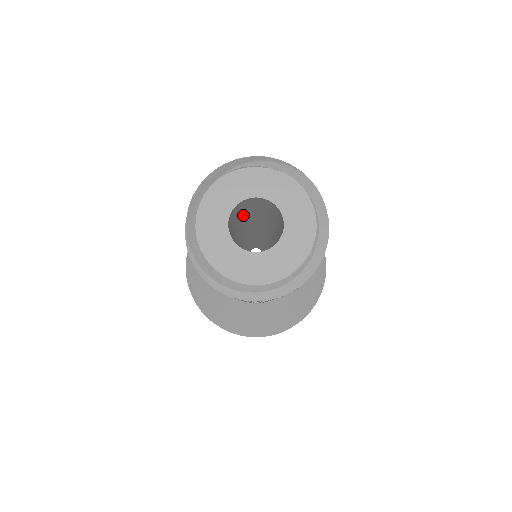
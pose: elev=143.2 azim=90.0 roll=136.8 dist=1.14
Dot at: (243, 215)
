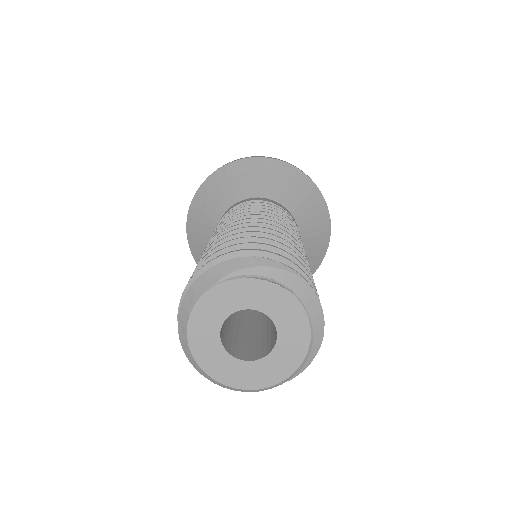
Dot at: occluded
